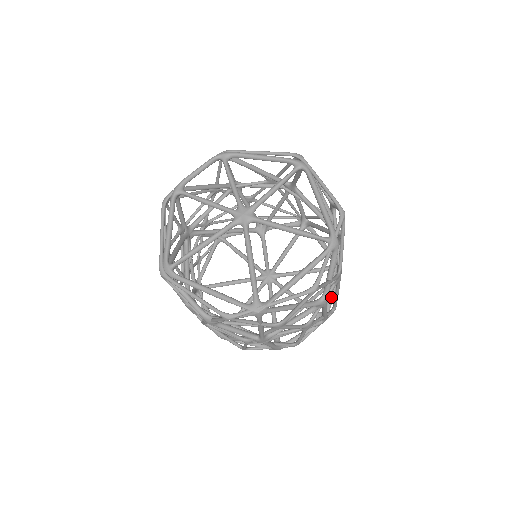
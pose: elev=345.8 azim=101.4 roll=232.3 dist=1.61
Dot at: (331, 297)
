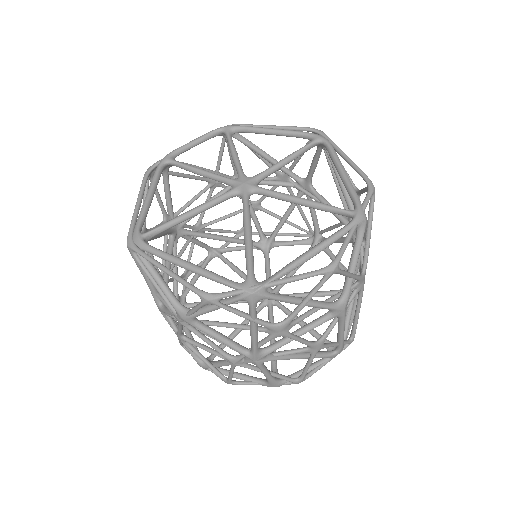
Dot at: (349, 320)
